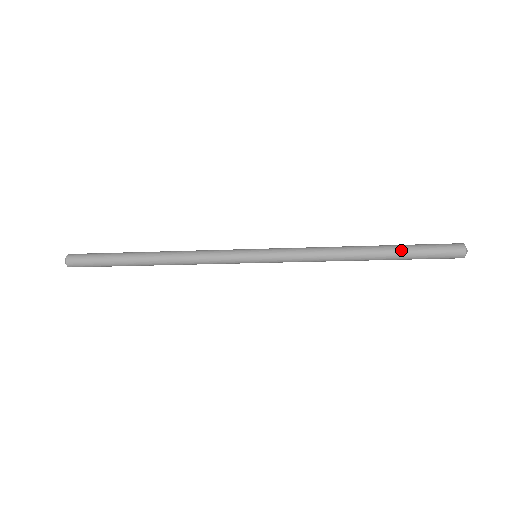
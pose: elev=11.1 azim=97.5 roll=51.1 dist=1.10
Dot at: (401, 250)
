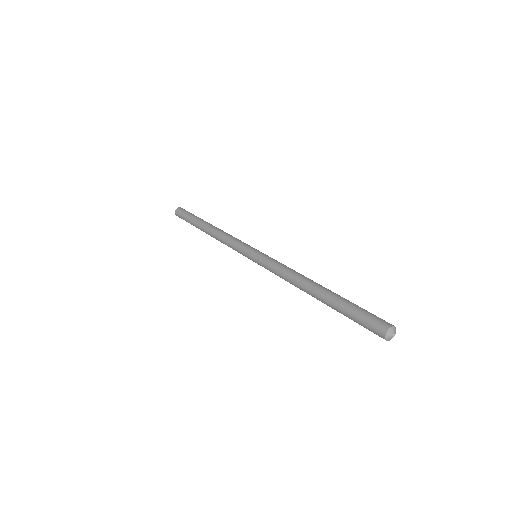
Dot at: occluded
